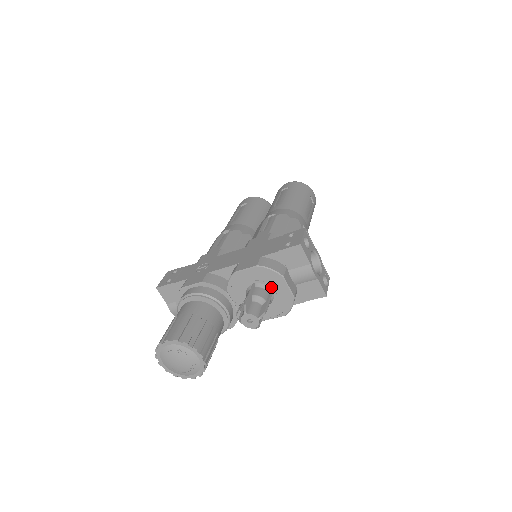
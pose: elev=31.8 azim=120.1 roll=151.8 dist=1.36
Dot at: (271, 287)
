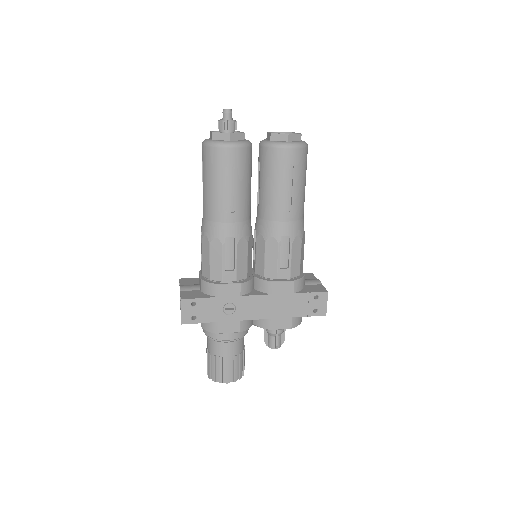
Dot at: occluded
